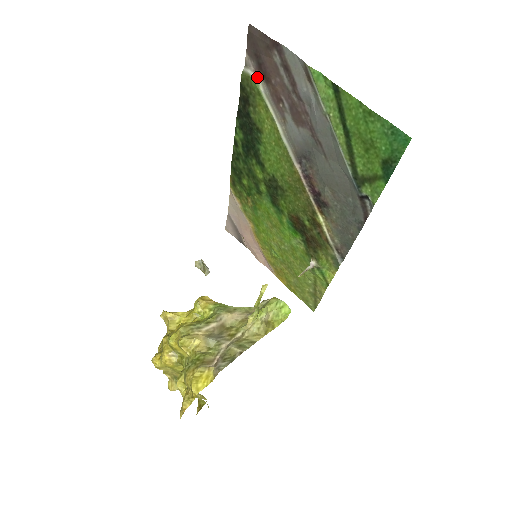
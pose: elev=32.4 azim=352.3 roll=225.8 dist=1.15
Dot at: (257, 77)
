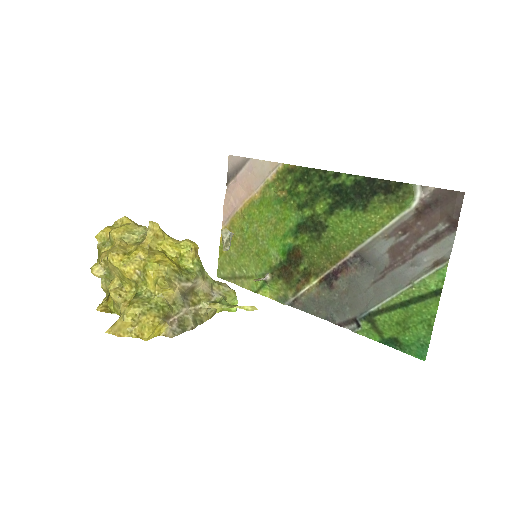
Dot at: (416, 204)
